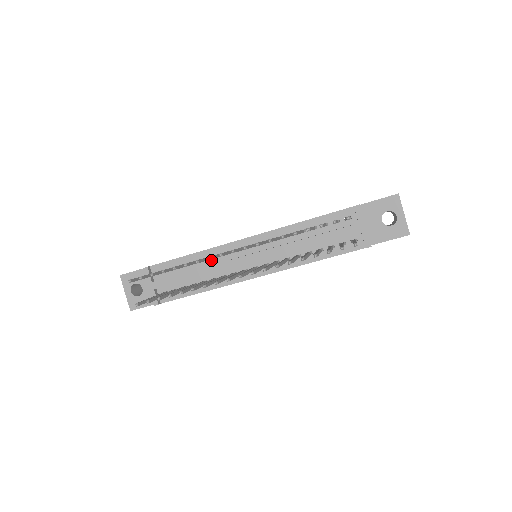
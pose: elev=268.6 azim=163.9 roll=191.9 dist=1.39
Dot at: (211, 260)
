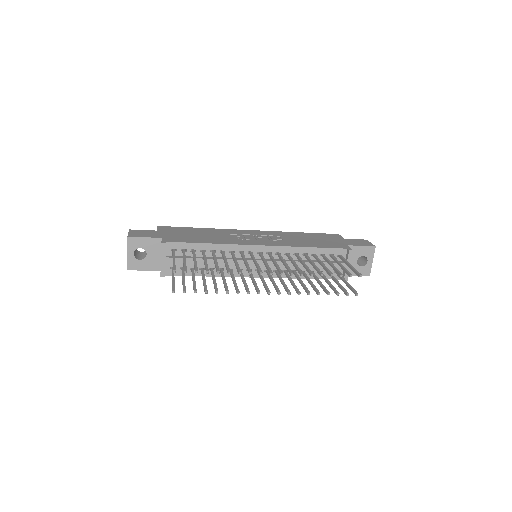
Dot at: (225, 253)
